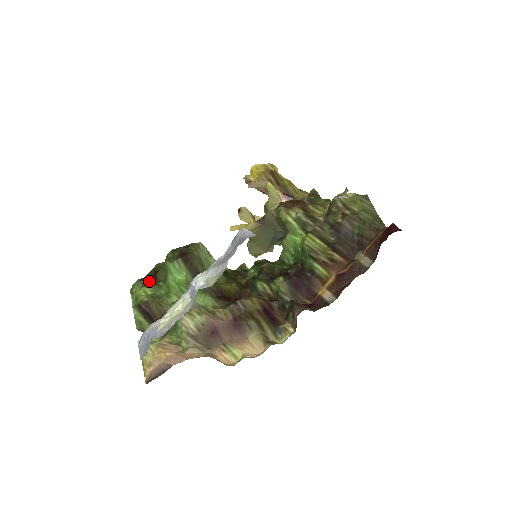
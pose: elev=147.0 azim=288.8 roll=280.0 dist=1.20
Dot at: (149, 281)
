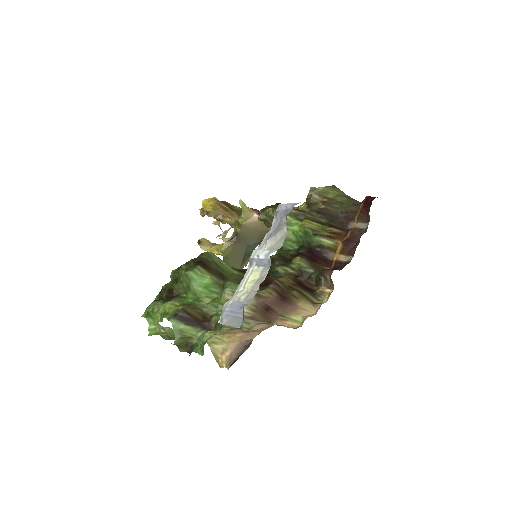
Dot at: (165, 300)
